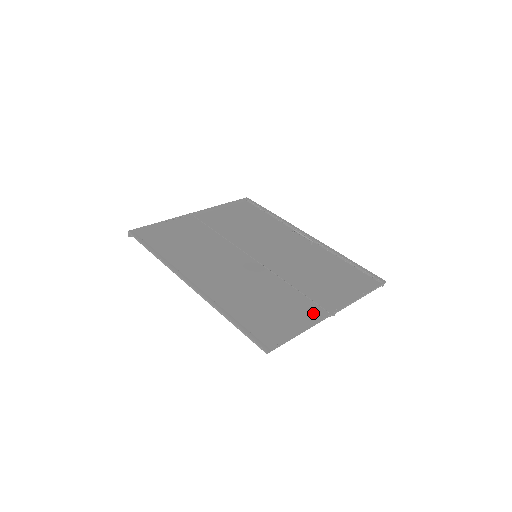
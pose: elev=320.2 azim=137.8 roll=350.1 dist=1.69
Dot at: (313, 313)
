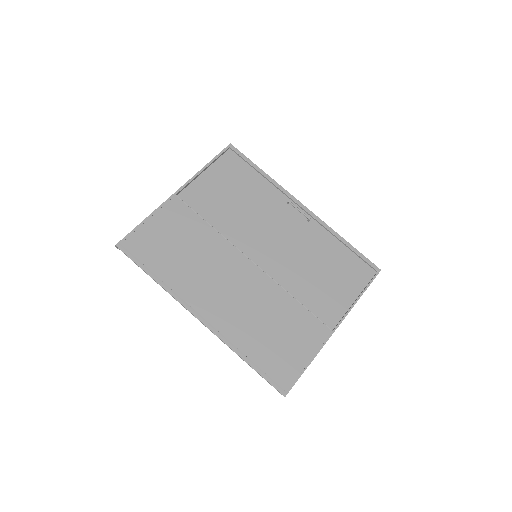
Dot at: (318, 335)
